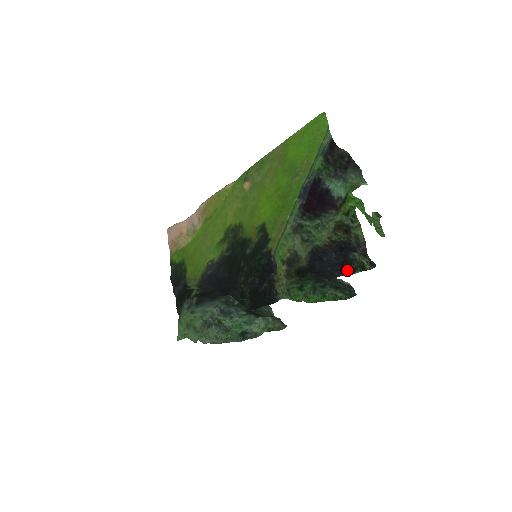
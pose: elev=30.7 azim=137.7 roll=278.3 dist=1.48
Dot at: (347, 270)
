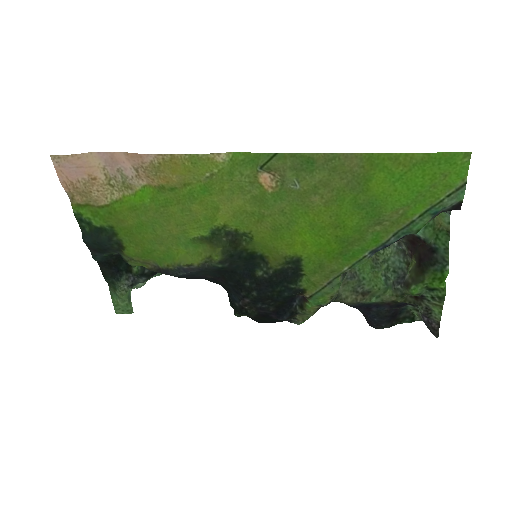
Dot at: (395, 321)
